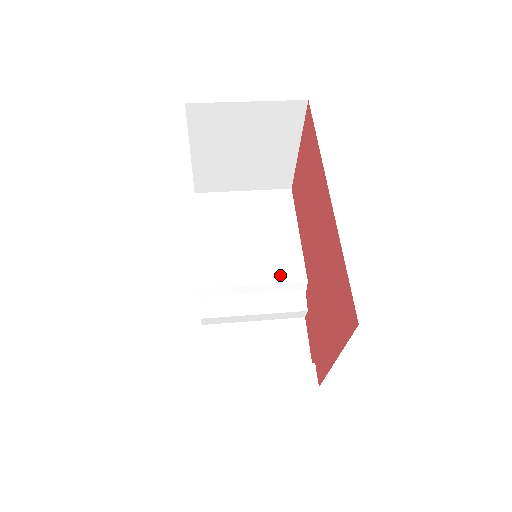
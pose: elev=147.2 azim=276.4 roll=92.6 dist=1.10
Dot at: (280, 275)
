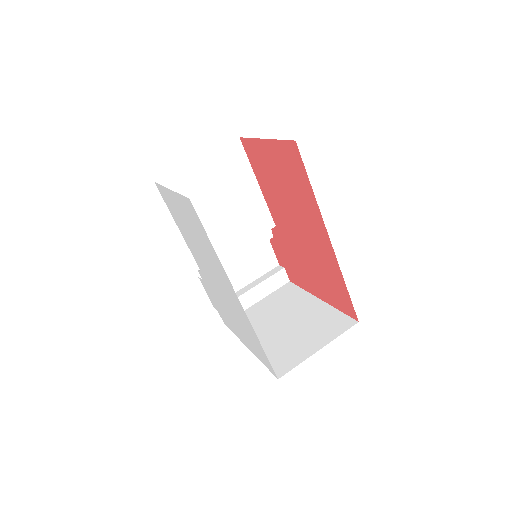
Dot at: (255, 231)
